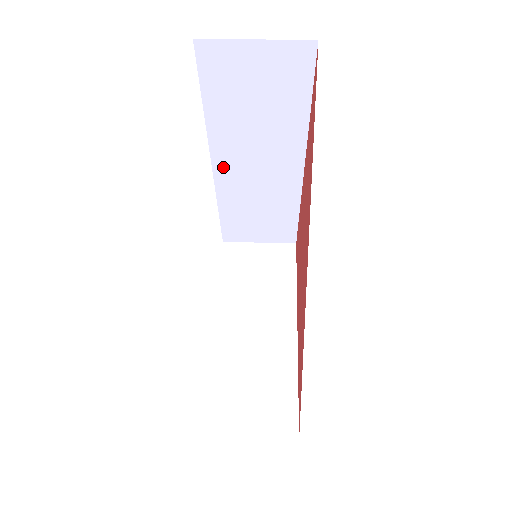
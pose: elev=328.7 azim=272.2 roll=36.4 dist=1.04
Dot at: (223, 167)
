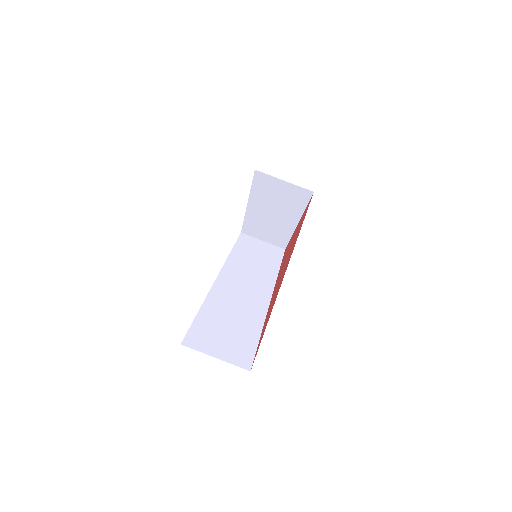
Dot at: occluded
